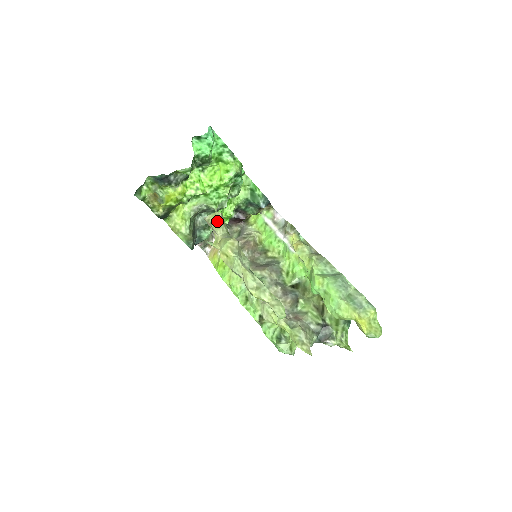
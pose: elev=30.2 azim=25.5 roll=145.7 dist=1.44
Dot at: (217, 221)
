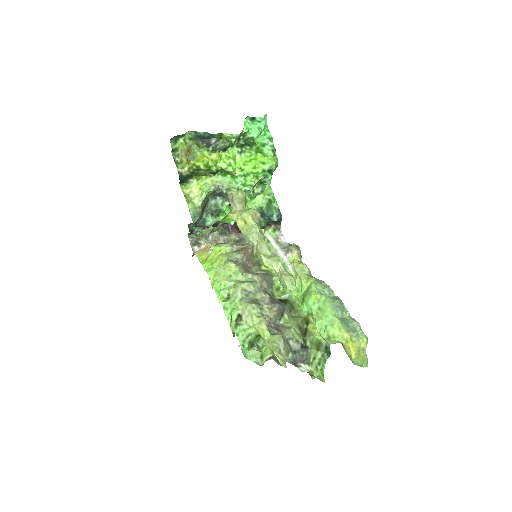
Dot at: (241, 196)
